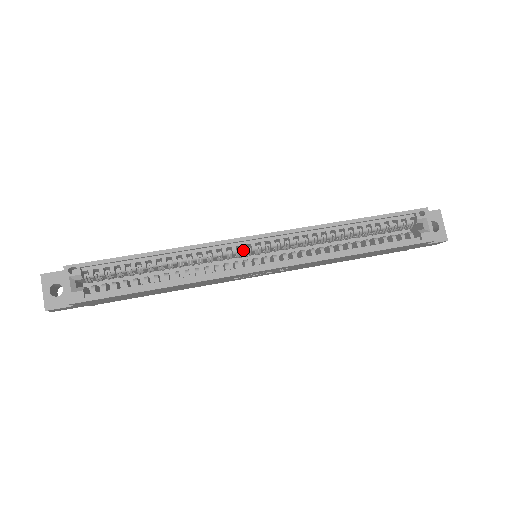
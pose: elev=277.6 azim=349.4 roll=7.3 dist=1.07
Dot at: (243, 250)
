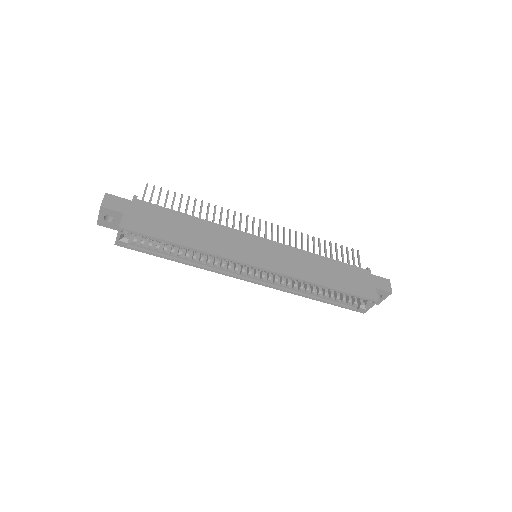
Dot at: occluded
